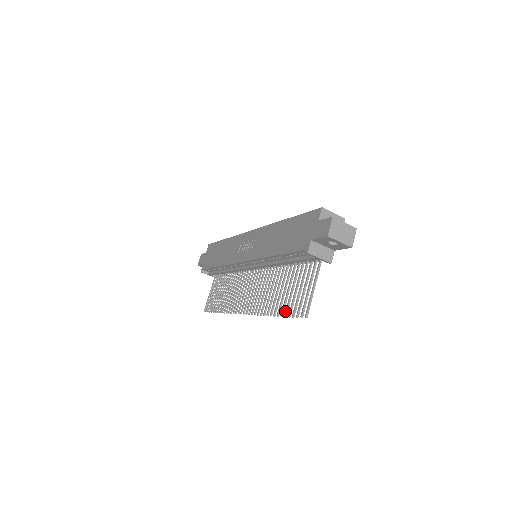
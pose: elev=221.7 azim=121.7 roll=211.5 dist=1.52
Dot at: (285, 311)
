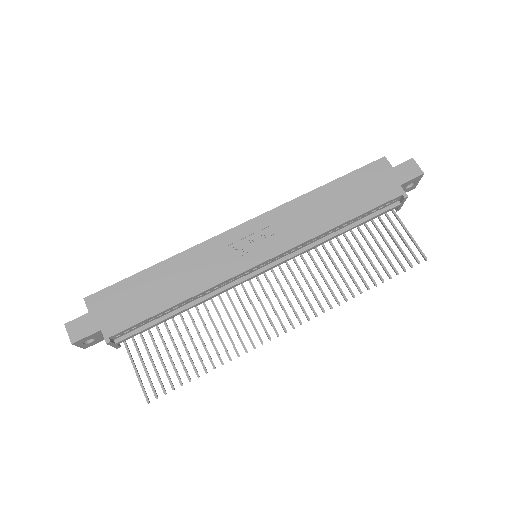
Dot at: (387, 273)
